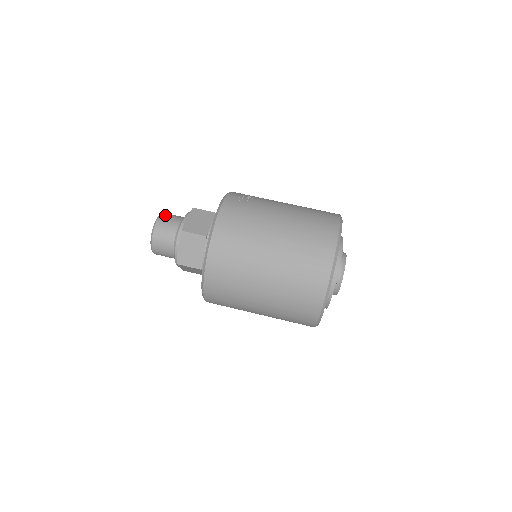
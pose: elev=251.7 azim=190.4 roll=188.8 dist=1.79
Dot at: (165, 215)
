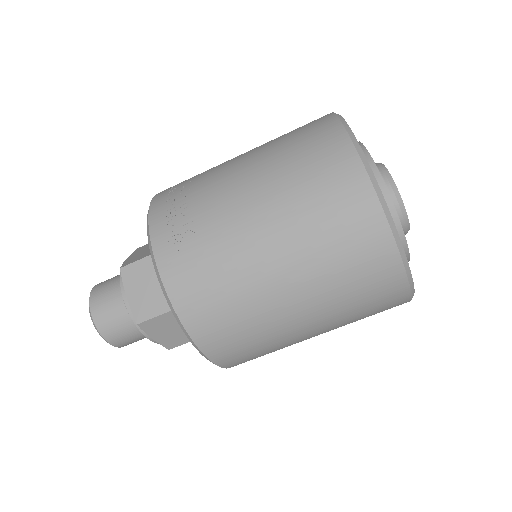
Dot at: (95, 301)
